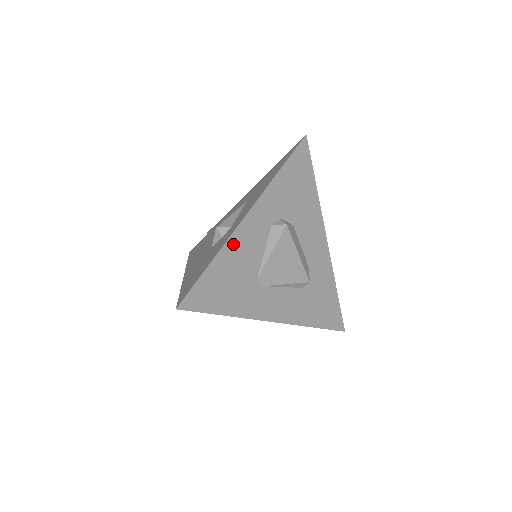
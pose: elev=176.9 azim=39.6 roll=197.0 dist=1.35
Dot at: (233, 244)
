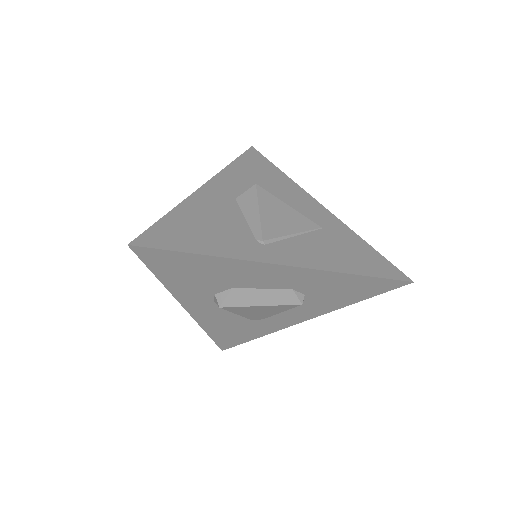
Dot at: (206, 323)
